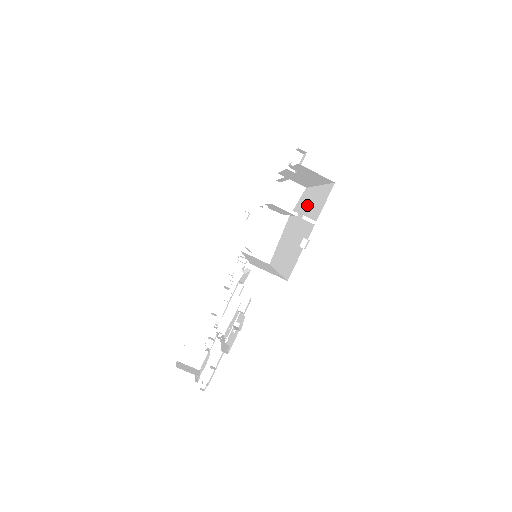
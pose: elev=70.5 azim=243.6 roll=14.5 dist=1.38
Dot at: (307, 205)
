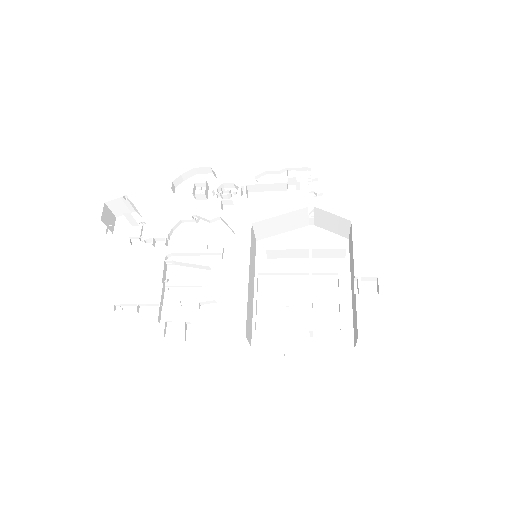
Dot at: (329, 283)
